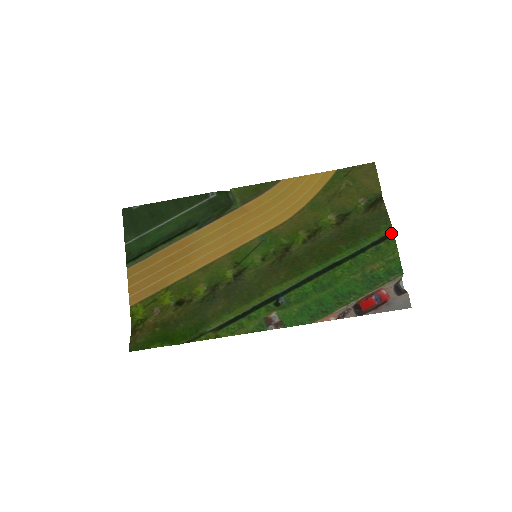
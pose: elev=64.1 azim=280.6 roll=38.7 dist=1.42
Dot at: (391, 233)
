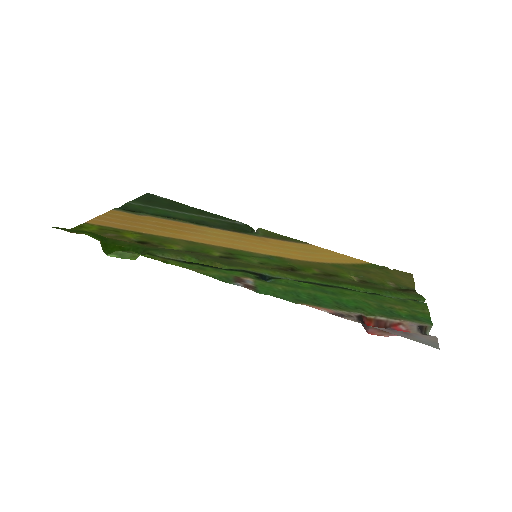
Dot at: occluded
